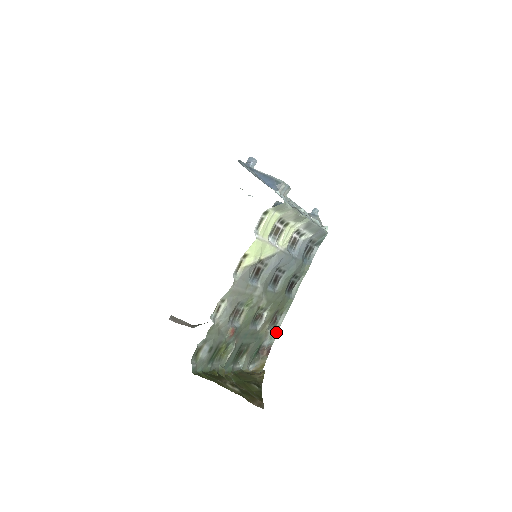
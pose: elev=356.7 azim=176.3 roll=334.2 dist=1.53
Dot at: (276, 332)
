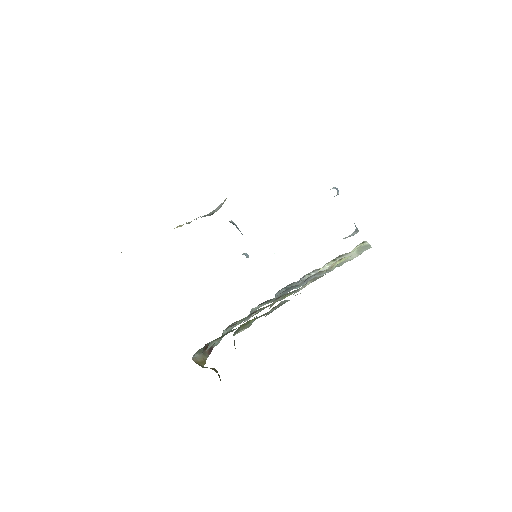
Dot at: occluded
